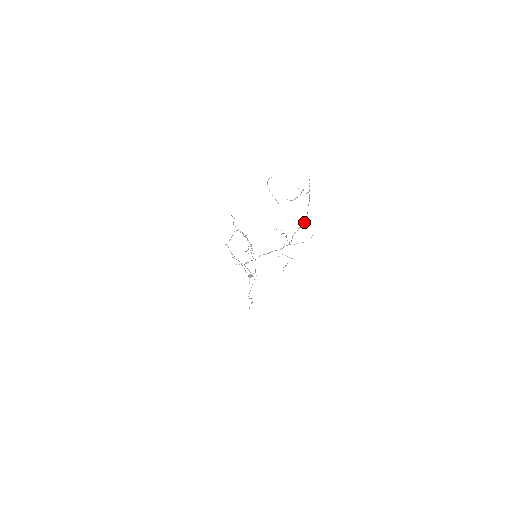
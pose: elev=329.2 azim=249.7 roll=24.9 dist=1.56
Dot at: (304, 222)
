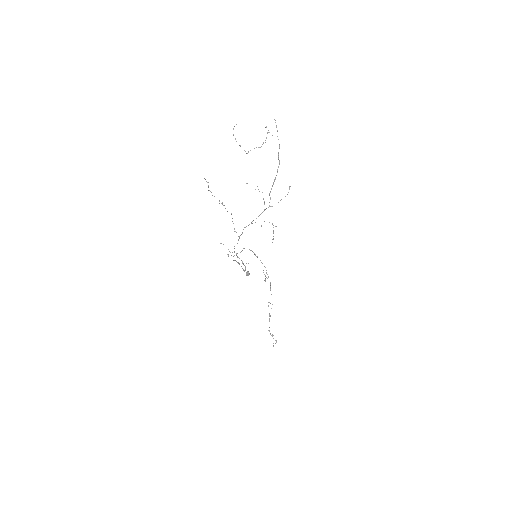
Dot at: (277, 171)
